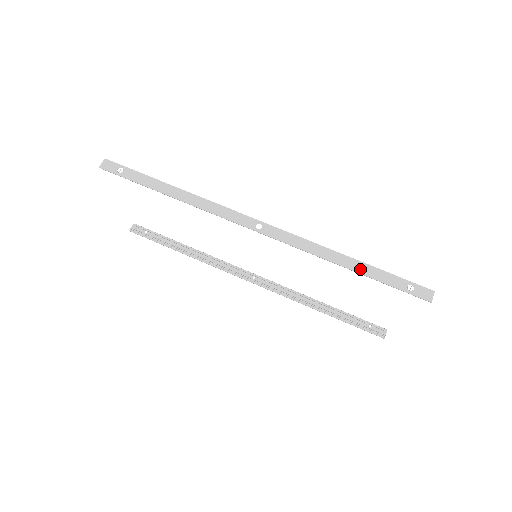
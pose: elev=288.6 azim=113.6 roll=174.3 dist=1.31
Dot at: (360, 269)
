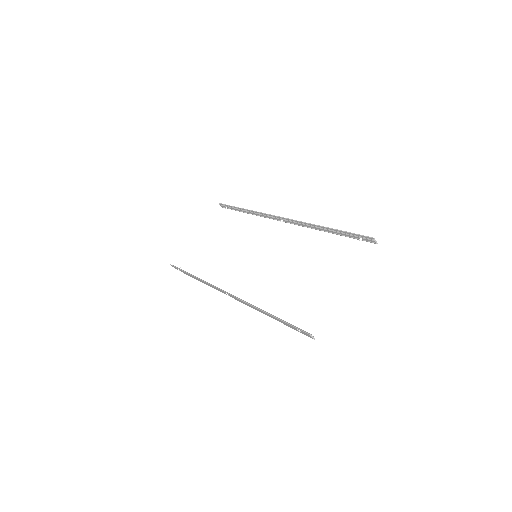
Dot at: (333, 230)
